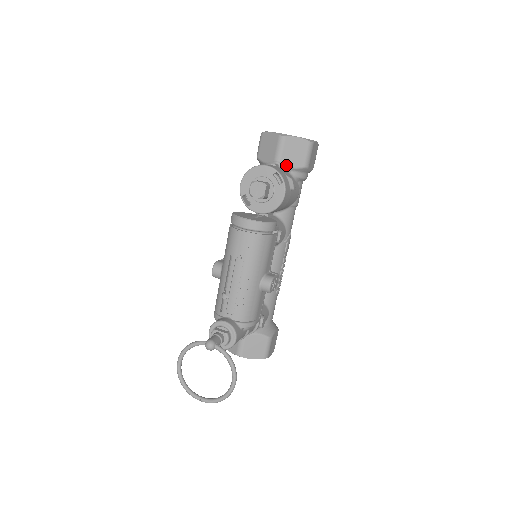
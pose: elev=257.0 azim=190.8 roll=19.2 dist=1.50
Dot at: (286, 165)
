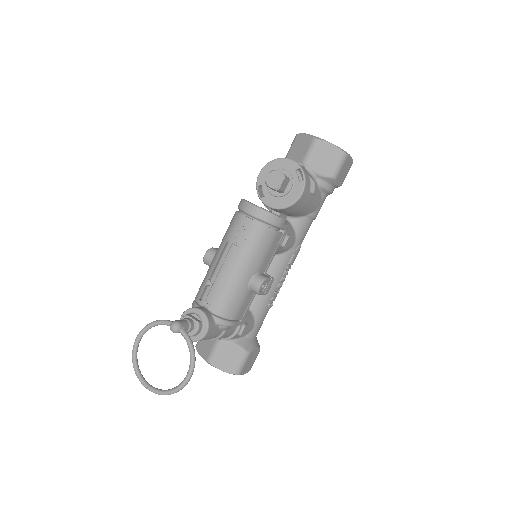
Dot at: (313, 170)
